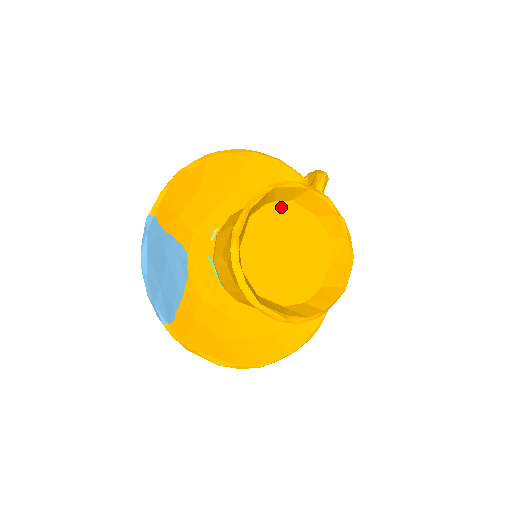
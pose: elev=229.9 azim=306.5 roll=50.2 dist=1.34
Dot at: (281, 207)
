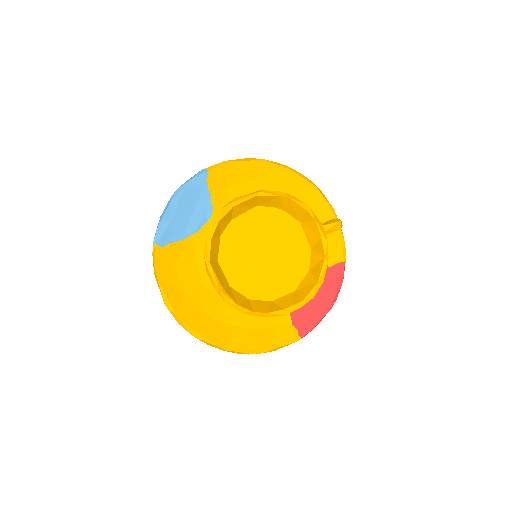
Dot at: (287, 219)
